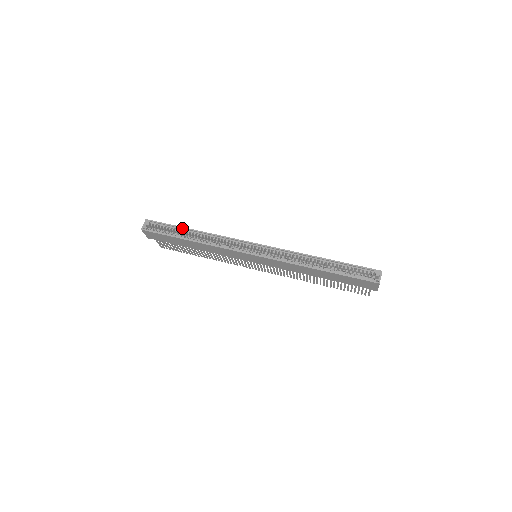
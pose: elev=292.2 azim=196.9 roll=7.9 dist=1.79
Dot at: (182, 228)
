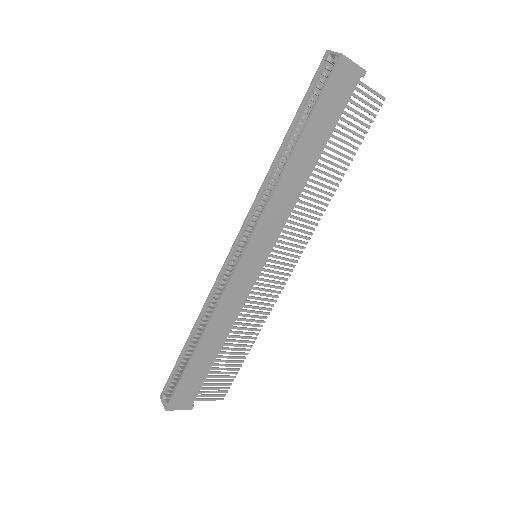
Dot at: (183, 350)
